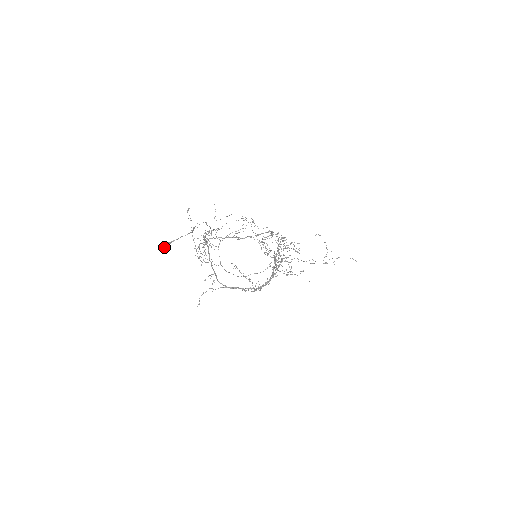
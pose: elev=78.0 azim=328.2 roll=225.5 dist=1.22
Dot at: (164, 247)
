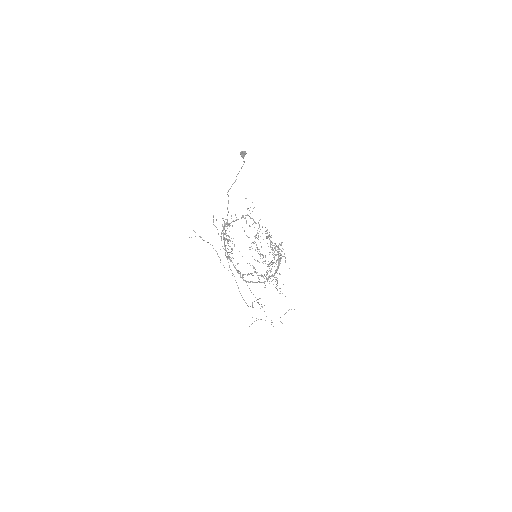
Dot at: (244, 151)
